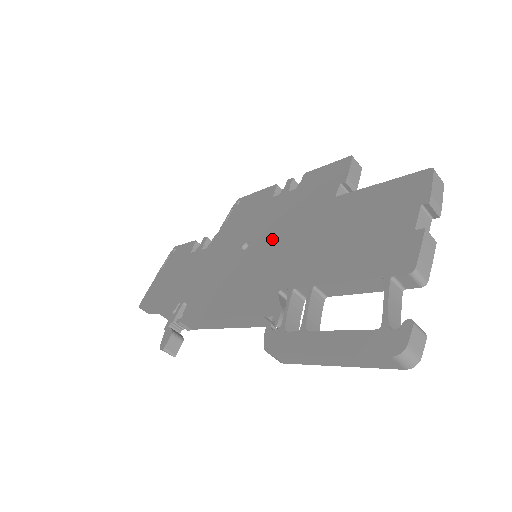
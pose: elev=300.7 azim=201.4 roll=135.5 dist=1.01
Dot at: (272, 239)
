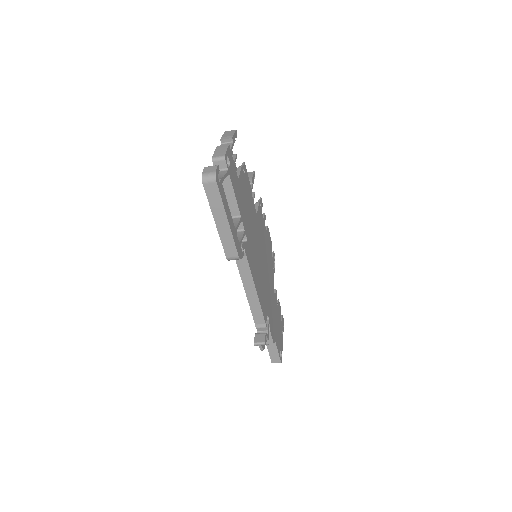
Dot at: occluded
